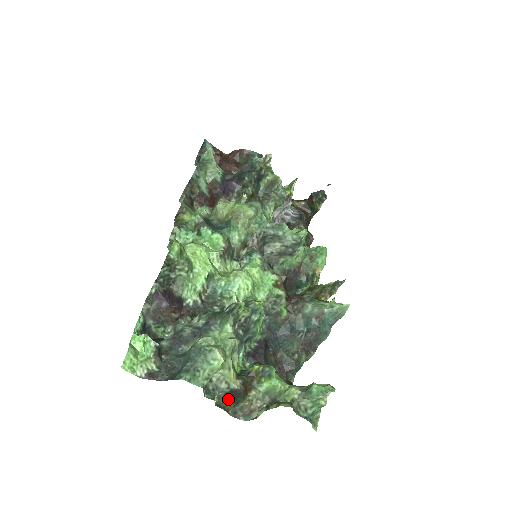
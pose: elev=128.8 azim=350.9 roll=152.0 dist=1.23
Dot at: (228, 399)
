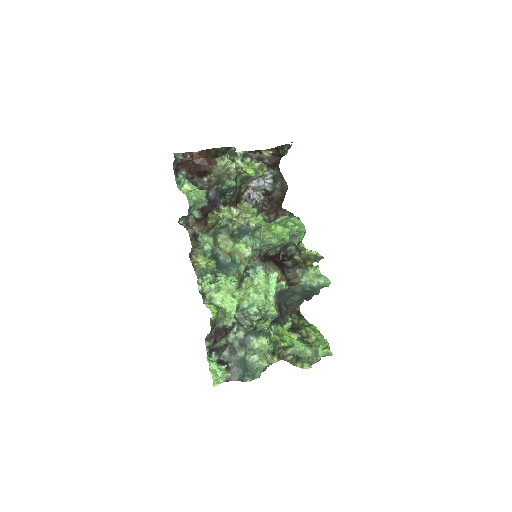
Dot at: occluded
